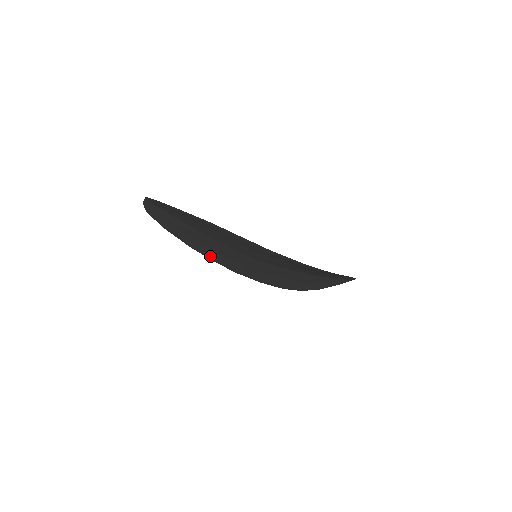
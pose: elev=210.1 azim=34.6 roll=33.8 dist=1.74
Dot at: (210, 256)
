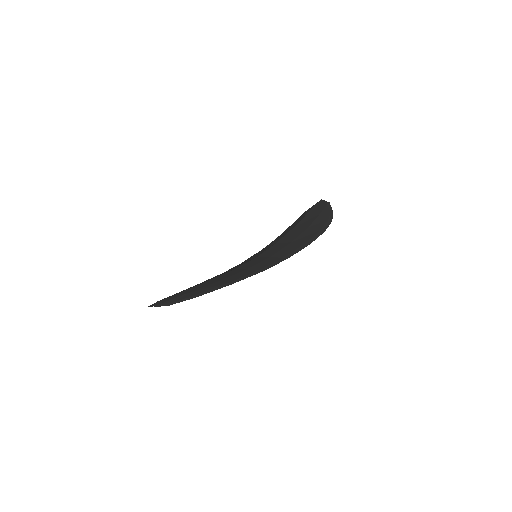
Dot at: occluded
